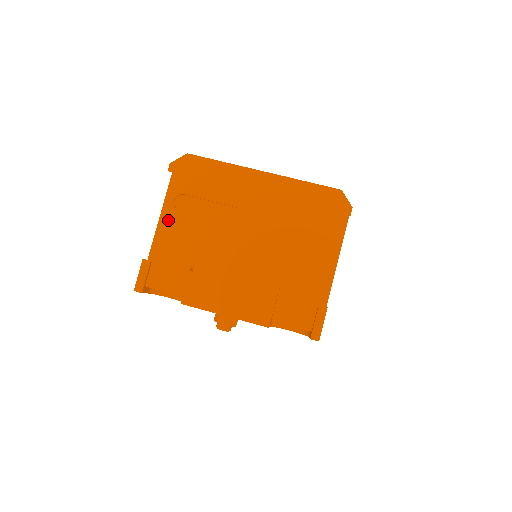
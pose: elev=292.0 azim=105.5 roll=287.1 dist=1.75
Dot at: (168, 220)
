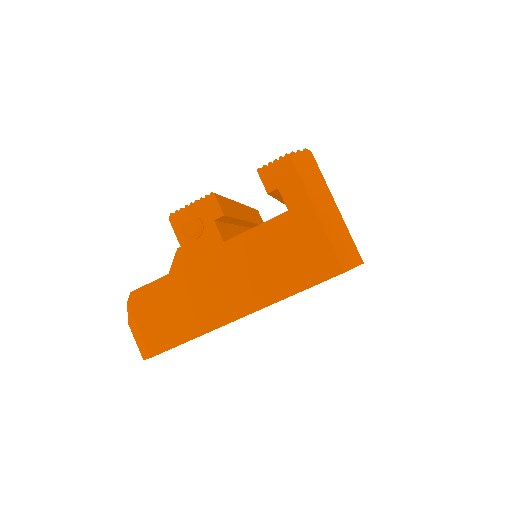
Dot at: occluded
